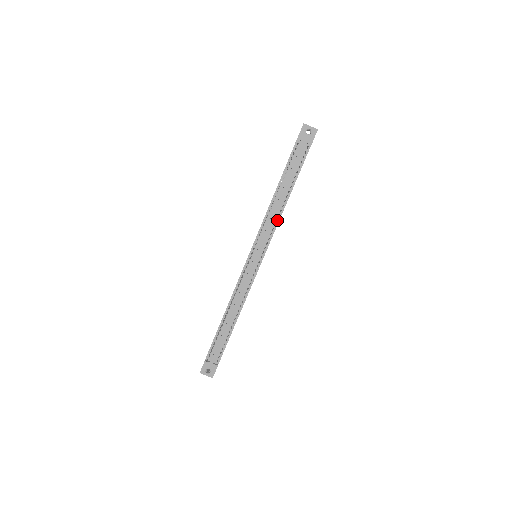
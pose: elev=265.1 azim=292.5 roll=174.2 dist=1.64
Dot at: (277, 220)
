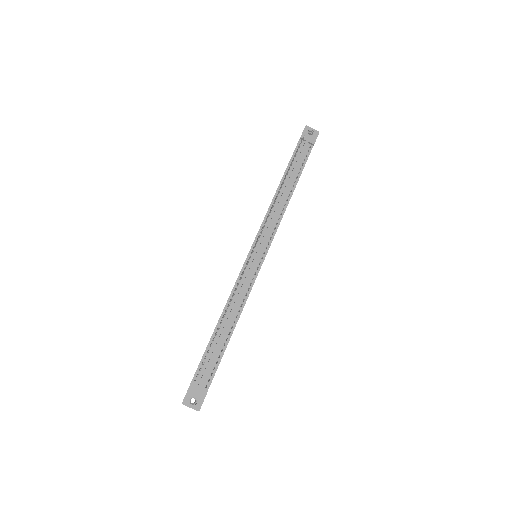
Dot at: (281, 214)
